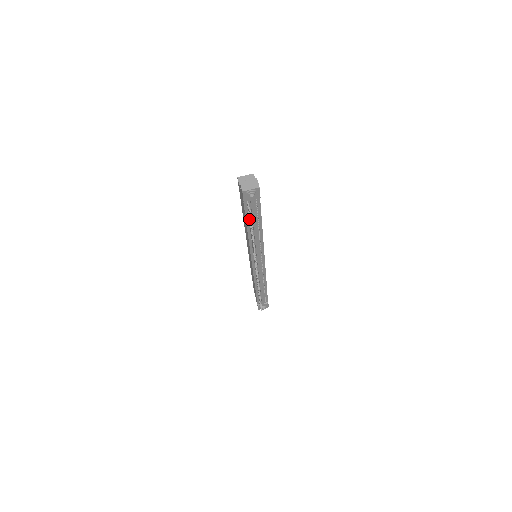
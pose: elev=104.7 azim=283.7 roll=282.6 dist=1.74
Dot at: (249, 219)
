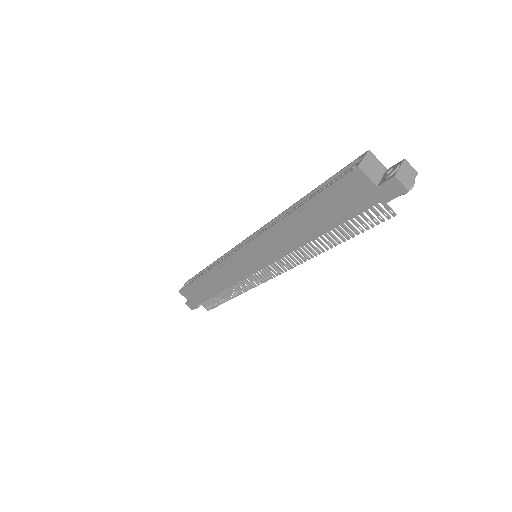
Dot at: (354, 222)
